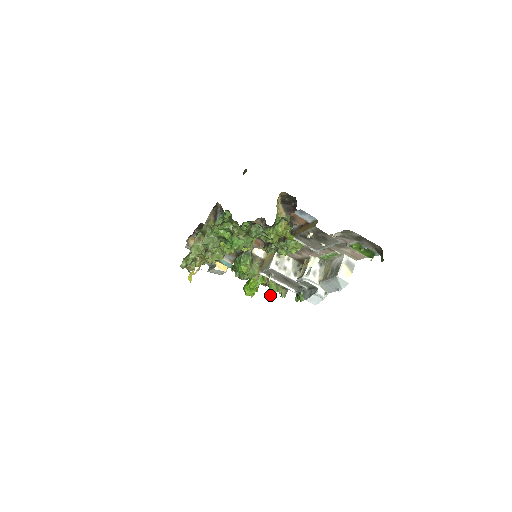
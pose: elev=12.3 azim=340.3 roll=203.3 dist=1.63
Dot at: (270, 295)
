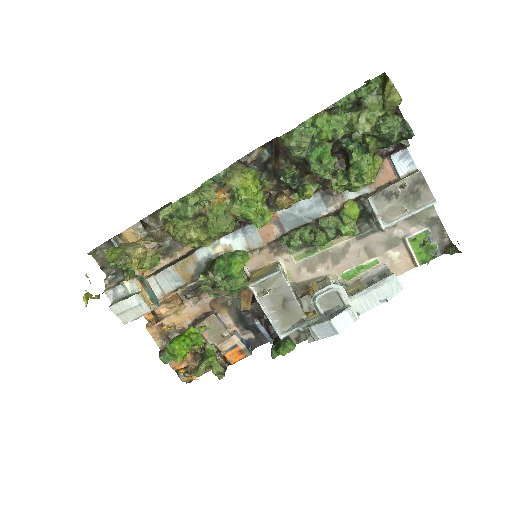
Dot at: (205, 367)
